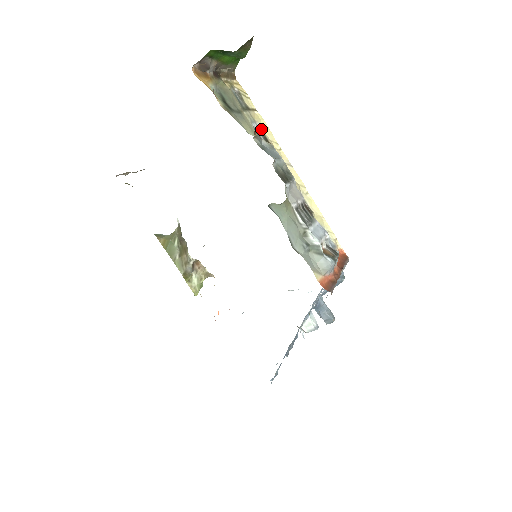
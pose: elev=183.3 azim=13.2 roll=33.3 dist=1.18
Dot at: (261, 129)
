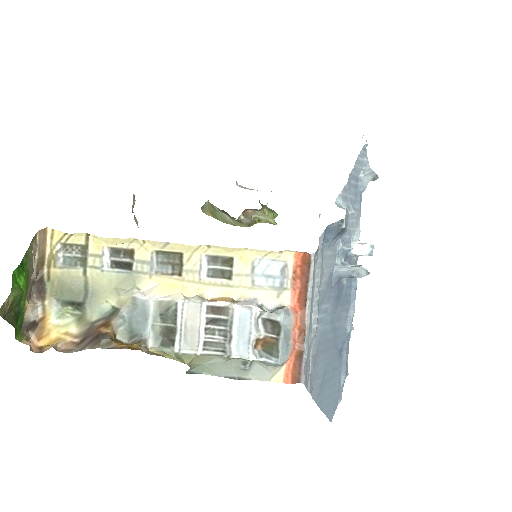
Dot at: (113, 248)
